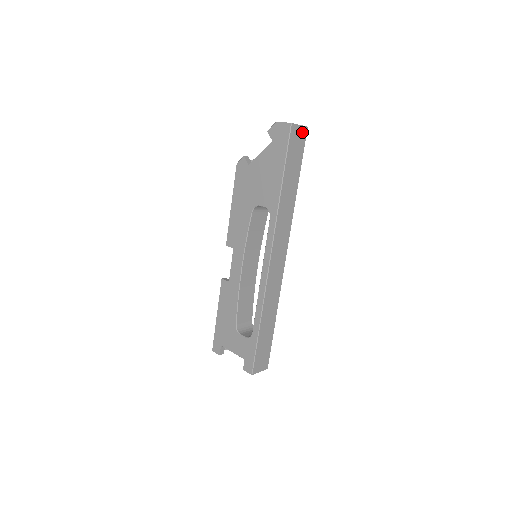
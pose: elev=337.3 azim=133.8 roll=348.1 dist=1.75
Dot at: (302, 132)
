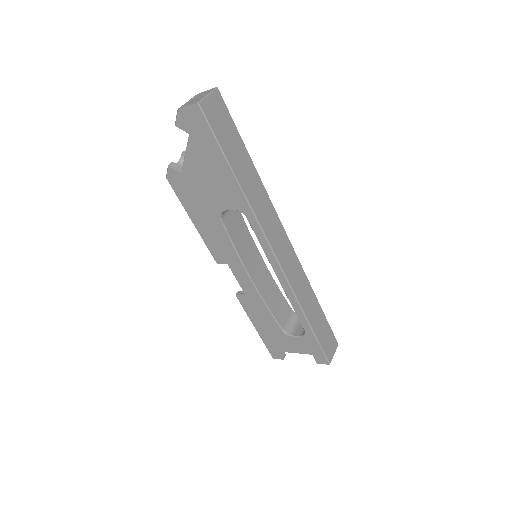
Dot at: (216, 99)
